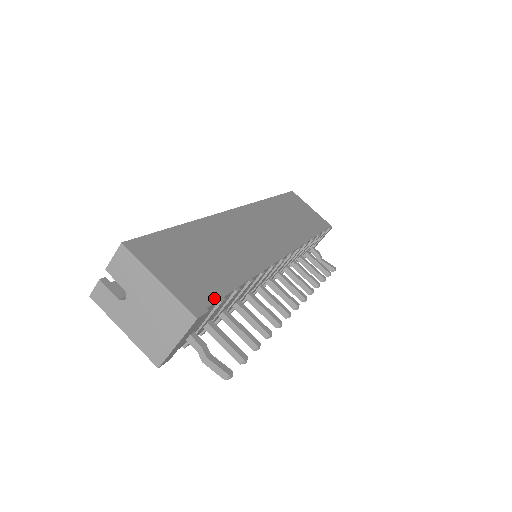
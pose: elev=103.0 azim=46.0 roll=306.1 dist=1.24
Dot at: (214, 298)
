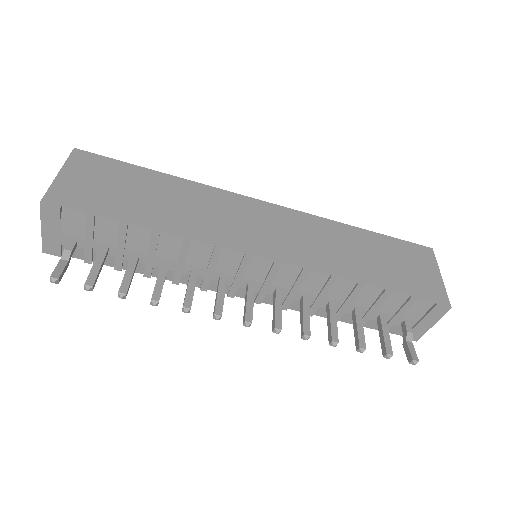
Dot at: (84, 208)
